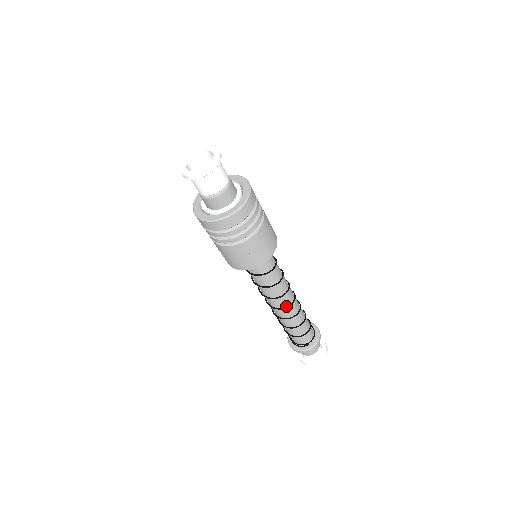
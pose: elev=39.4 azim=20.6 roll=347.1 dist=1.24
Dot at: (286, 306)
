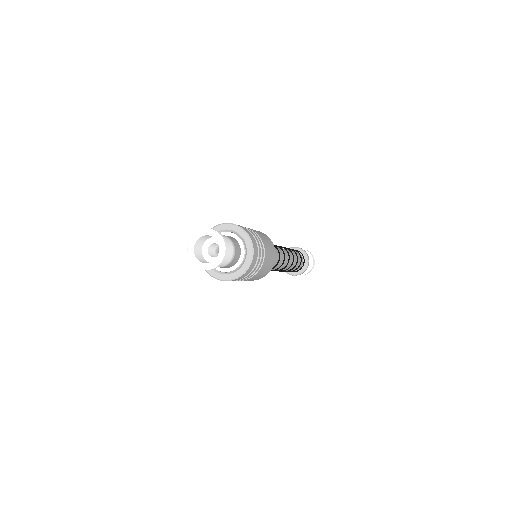
Dot at: (280, 269)
